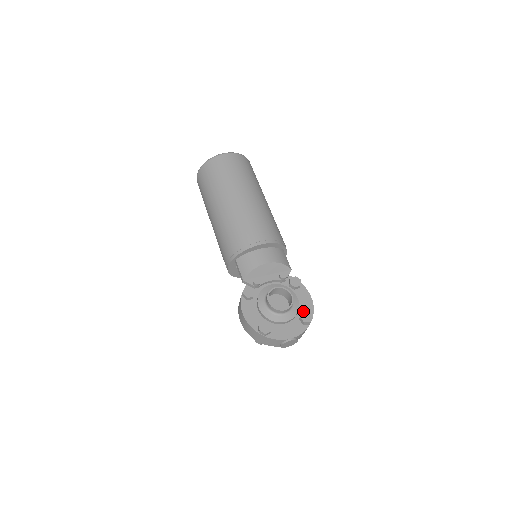
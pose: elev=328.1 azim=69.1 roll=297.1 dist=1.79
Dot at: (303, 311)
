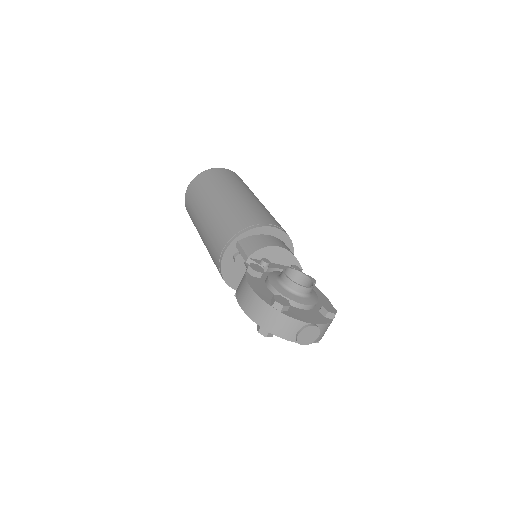
Dot at: occluded
